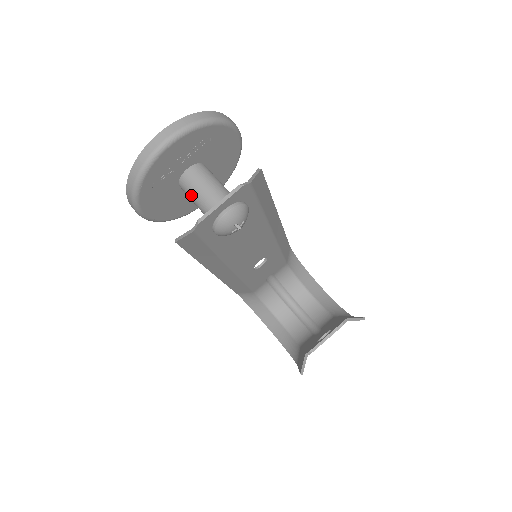
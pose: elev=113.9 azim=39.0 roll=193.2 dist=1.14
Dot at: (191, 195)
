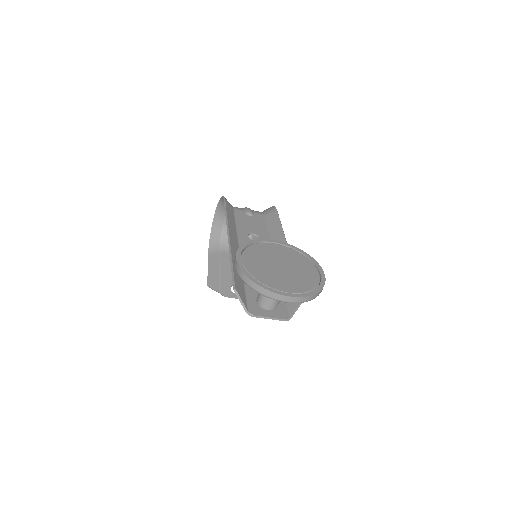
Dot at: occluded
